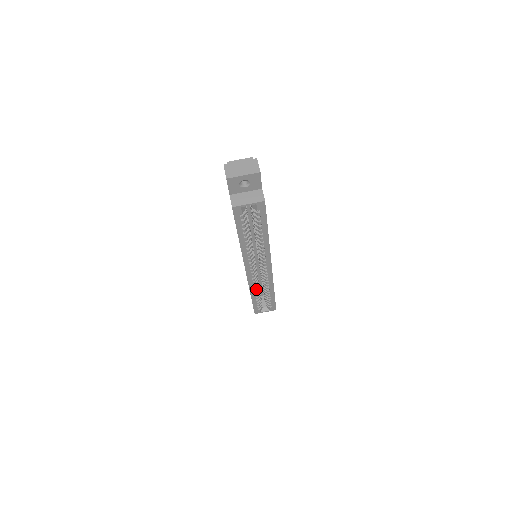
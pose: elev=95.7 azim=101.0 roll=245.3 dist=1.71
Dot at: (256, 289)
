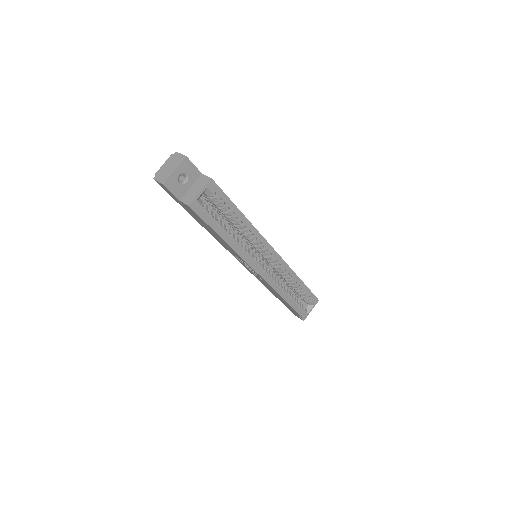
Dot at: (283, 289)
